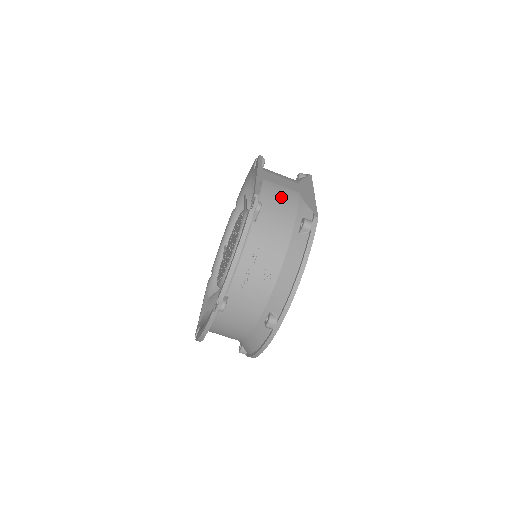
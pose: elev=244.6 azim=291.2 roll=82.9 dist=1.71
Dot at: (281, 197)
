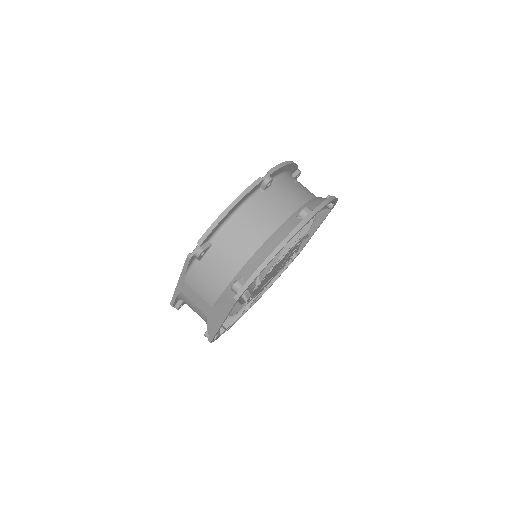
Dot at: occluded
